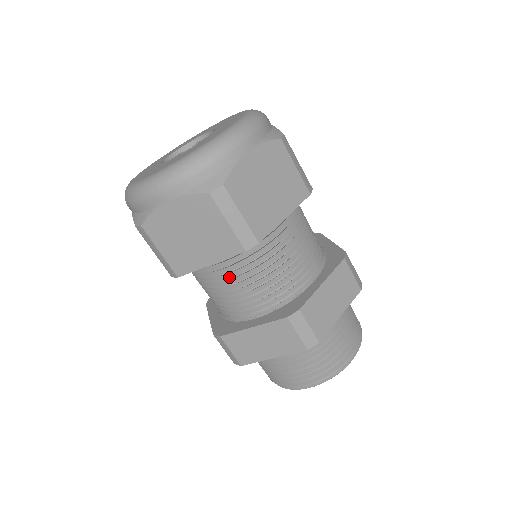
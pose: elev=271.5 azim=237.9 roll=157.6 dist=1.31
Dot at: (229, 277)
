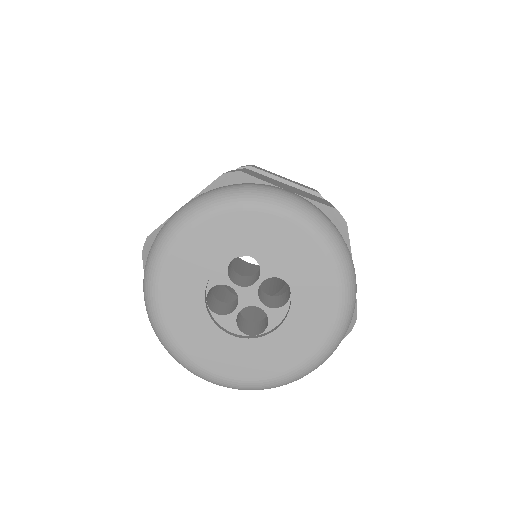
Dot at: occluded
